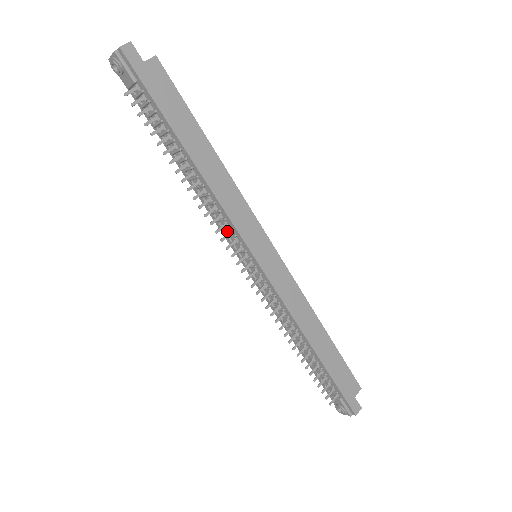
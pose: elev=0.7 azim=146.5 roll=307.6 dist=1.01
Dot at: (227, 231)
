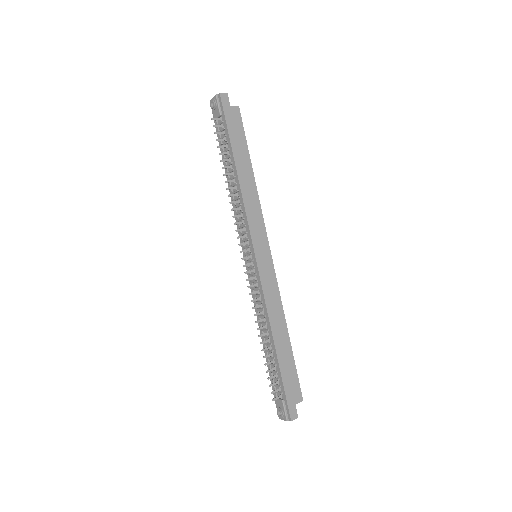
Dot at: occluded
